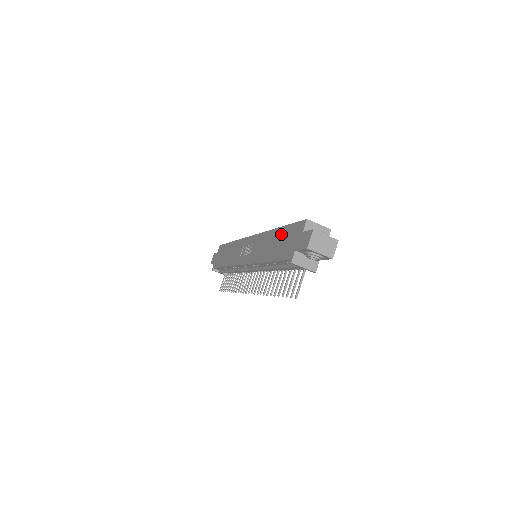
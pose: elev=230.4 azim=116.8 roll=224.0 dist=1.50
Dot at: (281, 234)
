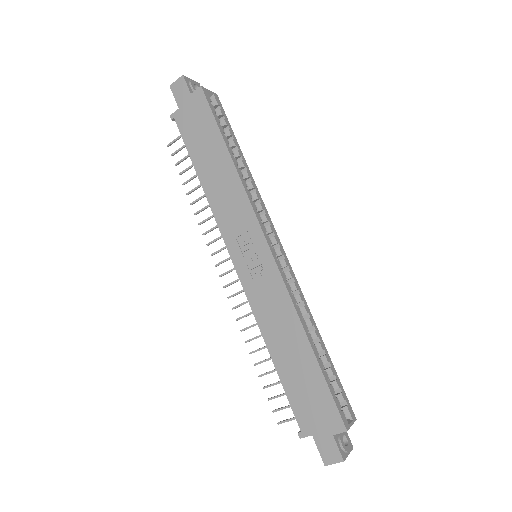
Dot at: (310, 370)
